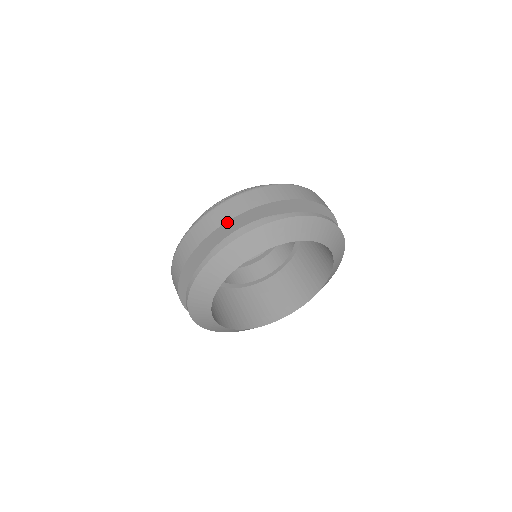
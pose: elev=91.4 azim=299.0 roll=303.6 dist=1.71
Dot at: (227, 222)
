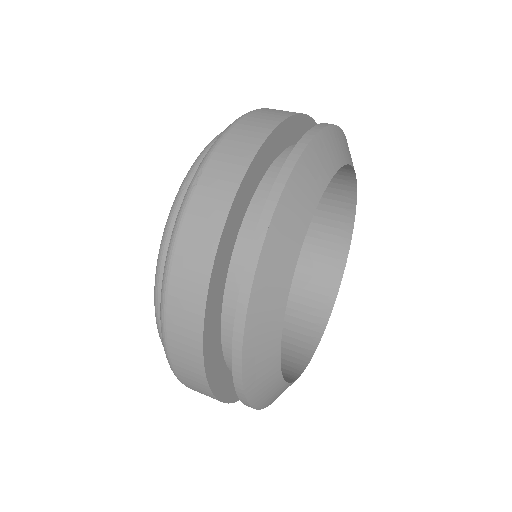
Dot at: (258, 152)
